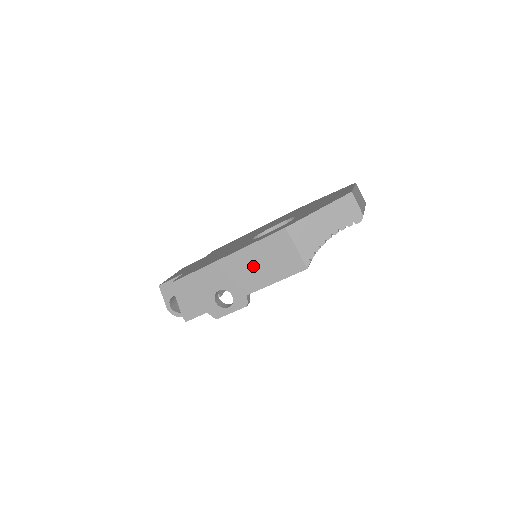
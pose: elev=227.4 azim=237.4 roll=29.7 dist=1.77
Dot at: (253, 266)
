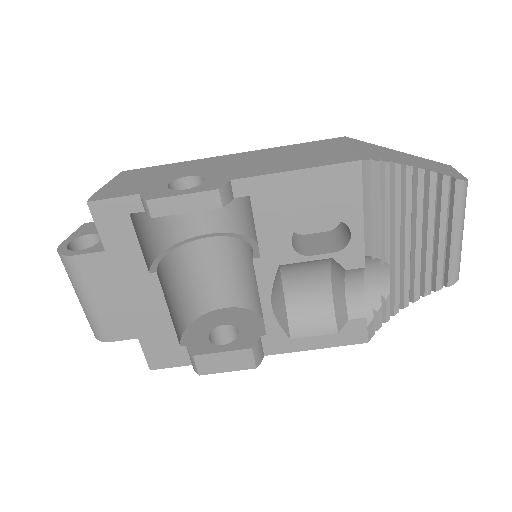
Dot at: (268, 159)
